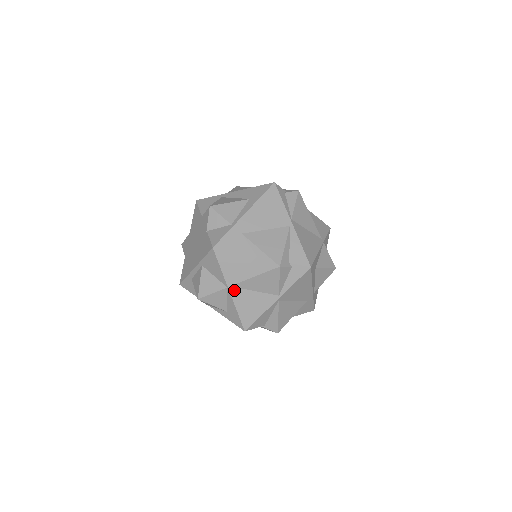
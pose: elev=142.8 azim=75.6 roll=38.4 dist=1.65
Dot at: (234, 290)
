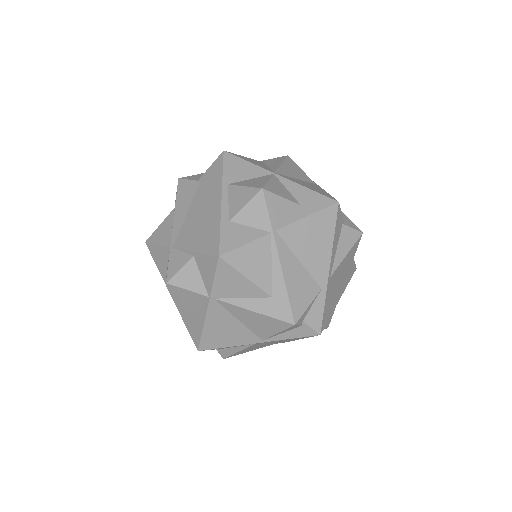
Dot at: (281, 176)
